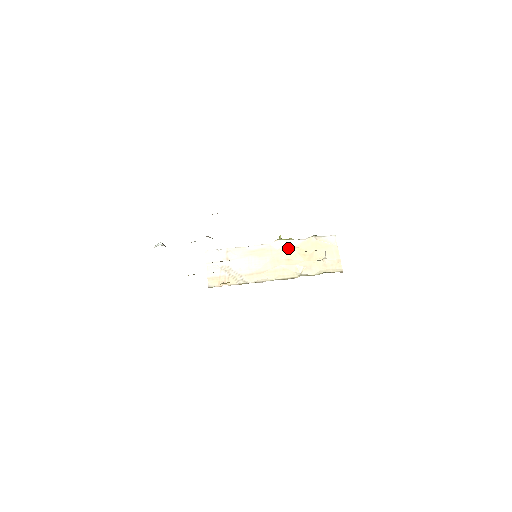
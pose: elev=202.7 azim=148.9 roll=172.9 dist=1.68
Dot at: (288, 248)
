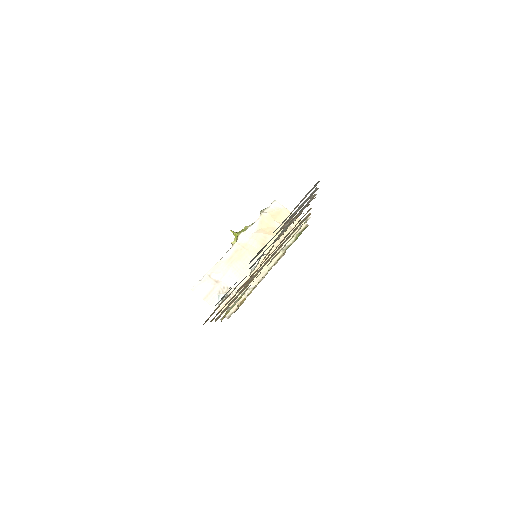
Dot at: (254, 235)
